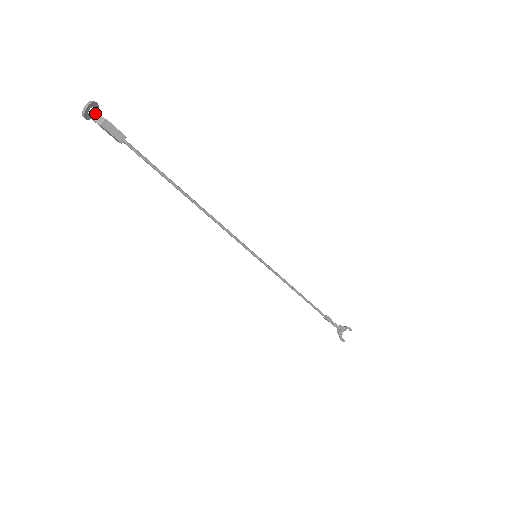
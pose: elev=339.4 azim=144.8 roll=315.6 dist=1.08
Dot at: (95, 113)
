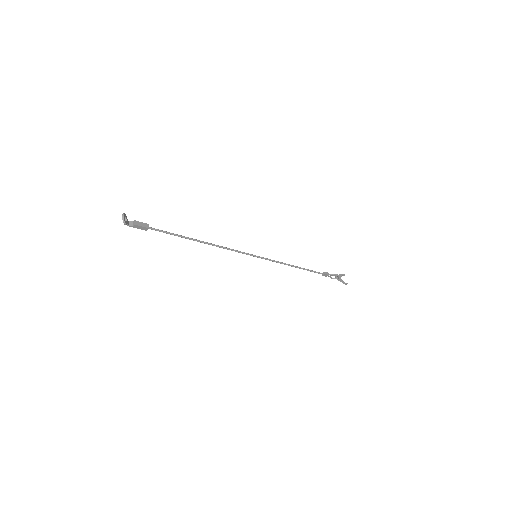
Dot at: (127, 221)
